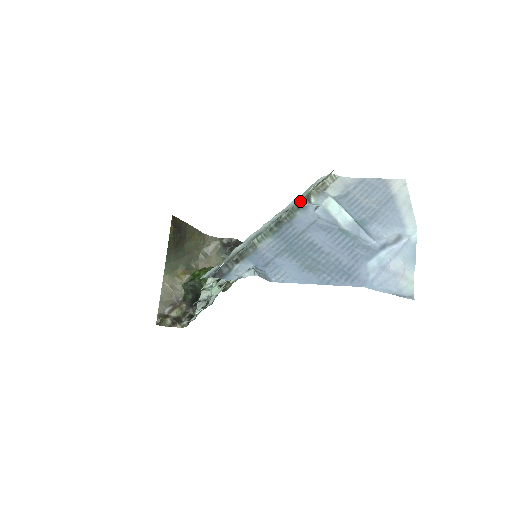
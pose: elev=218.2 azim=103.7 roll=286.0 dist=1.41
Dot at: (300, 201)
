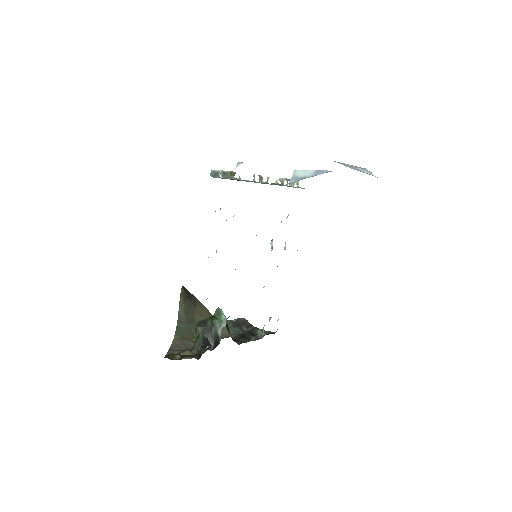
Dot at: (276, 182)
